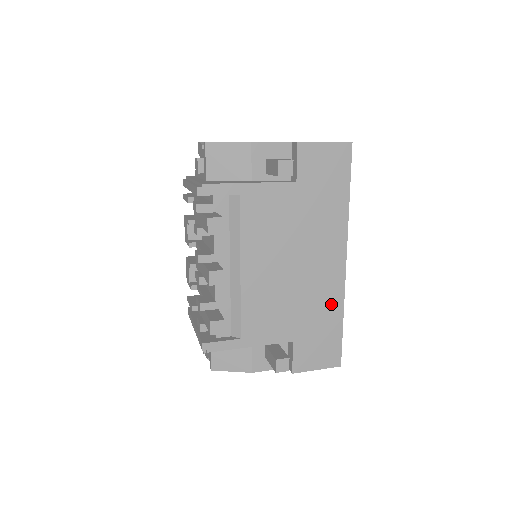
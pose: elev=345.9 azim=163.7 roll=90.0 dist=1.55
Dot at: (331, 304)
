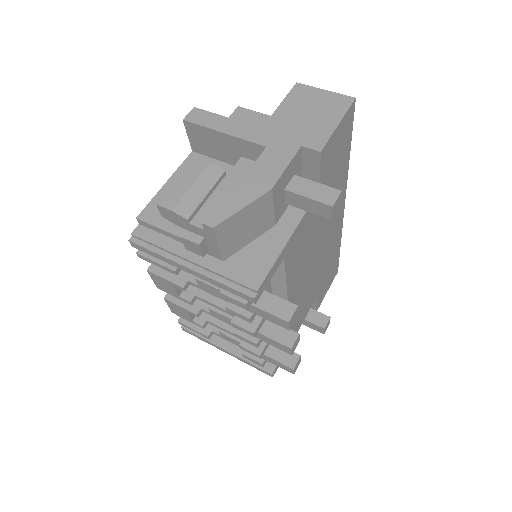
Dot at: (335, 246)
